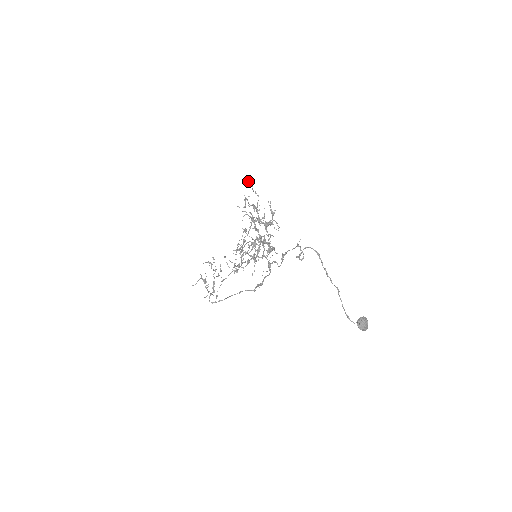
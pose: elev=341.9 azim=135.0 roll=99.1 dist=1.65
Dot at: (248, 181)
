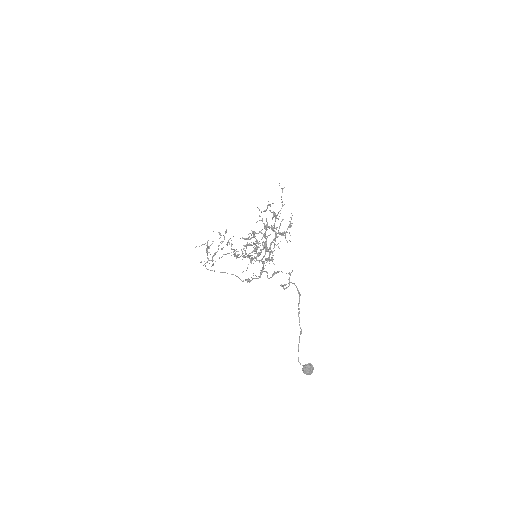
Dot at: (281, 188)
